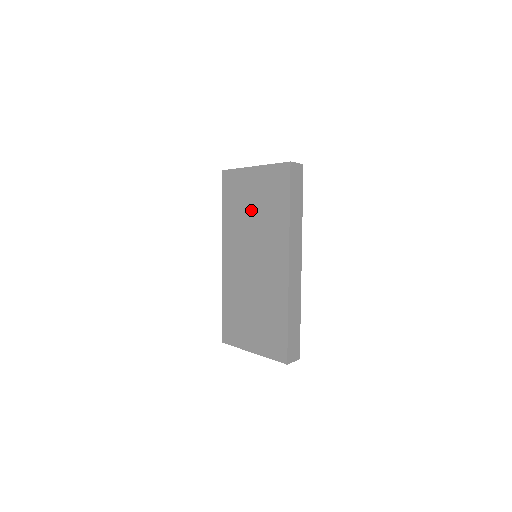
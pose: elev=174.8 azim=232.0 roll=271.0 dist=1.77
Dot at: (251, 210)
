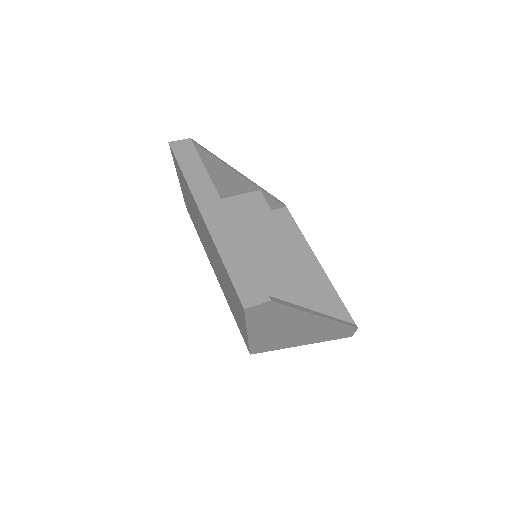
Dot at: occluded
